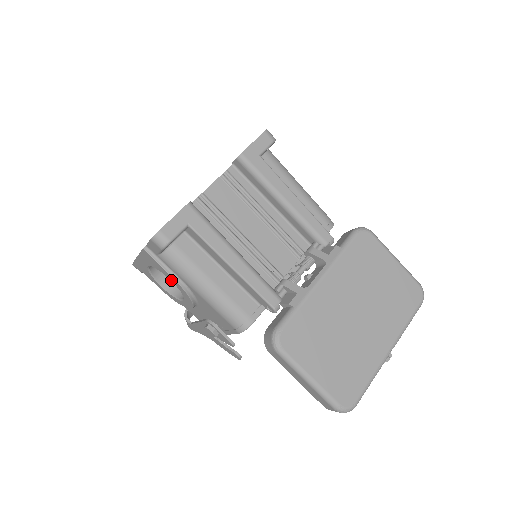
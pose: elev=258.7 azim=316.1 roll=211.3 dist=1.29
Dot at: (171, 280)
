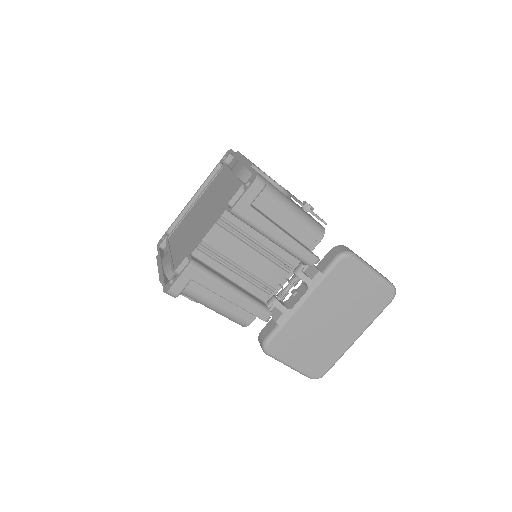
Dot at: occluded
